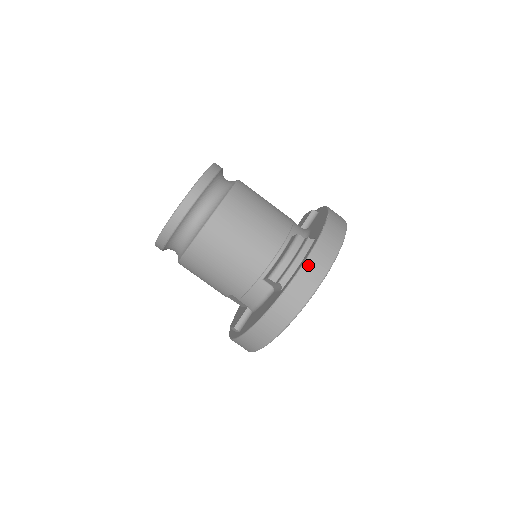
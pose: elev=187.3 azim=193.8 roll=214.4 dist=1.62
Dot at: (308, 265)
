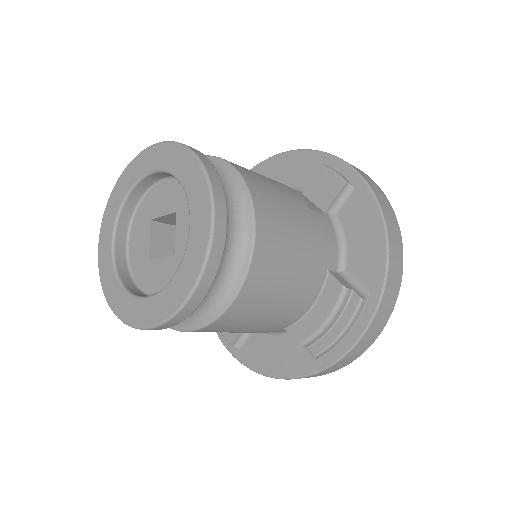
Dot at: (360, 343)
